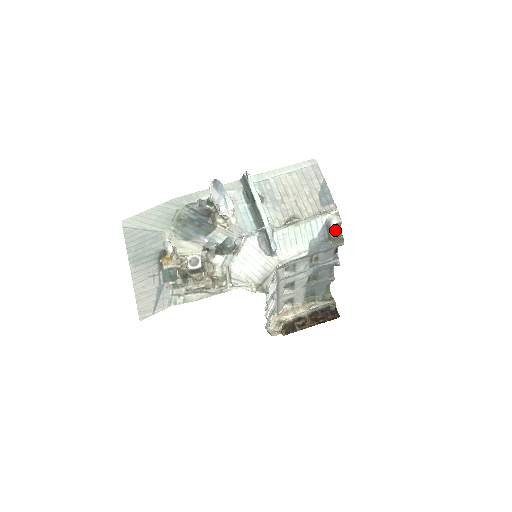
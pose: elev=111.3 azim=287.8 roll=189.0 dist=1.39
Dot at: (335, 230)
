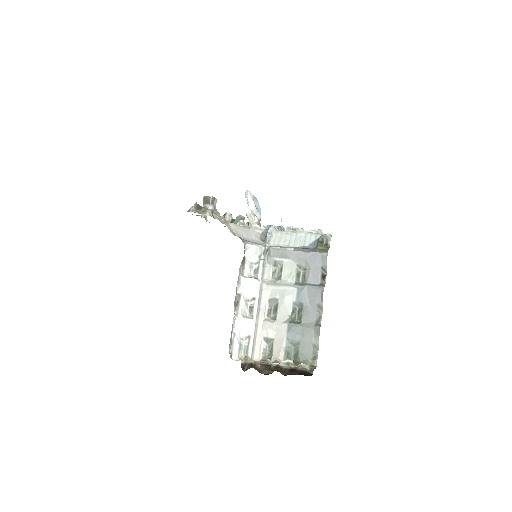
Dot at: (324, 244)
